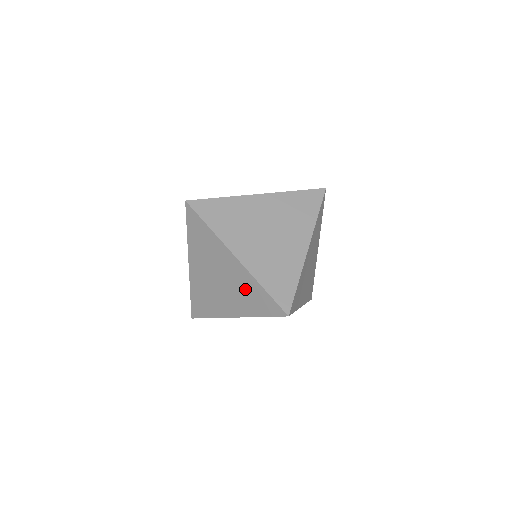
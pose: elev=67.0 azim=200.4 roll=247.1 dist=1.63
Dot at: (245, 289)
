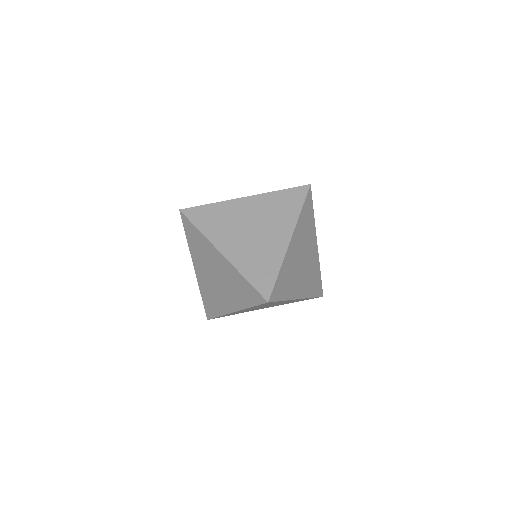
Dot at: (234, 282)
